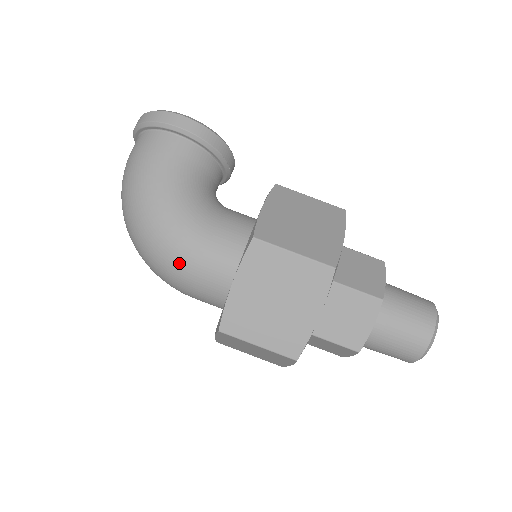
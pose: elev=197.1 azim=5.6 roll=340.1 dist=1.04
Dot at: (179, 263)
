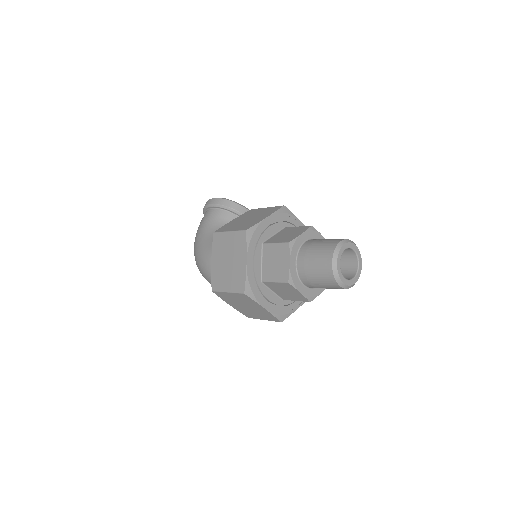
Dot at: (206, 267)
